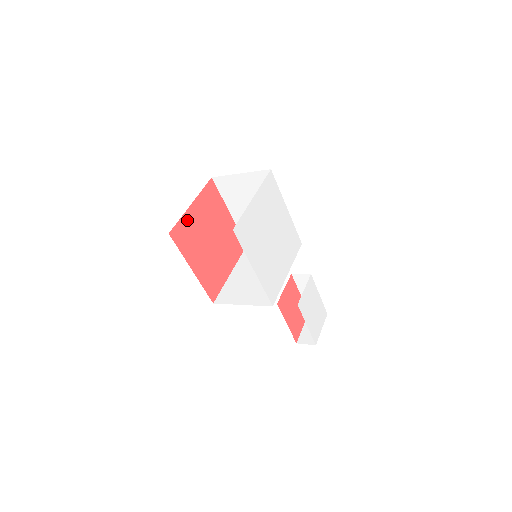
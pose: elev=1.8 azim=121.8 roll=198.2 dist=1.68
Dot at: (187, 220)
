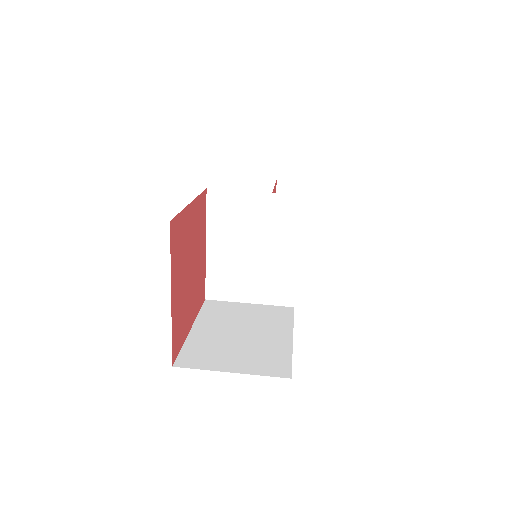
Dot at: (174, 318)
